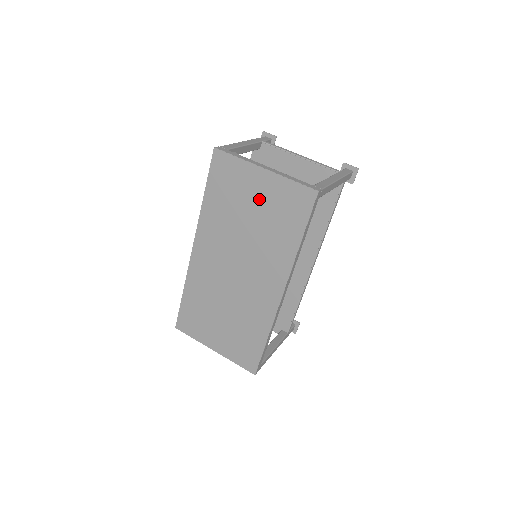
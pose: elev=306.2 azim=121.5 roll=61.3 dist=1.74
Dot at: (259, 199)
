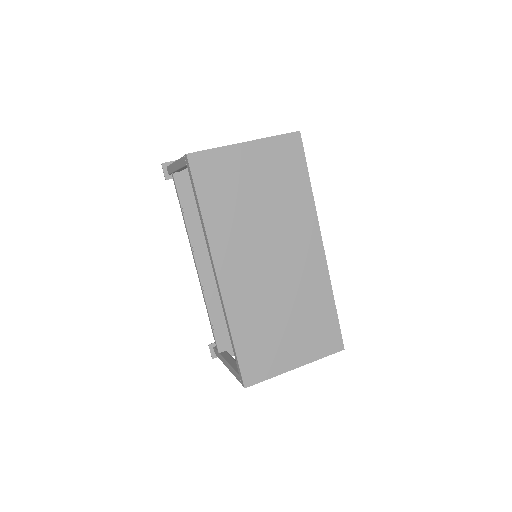
Dot at: (256, 173)
